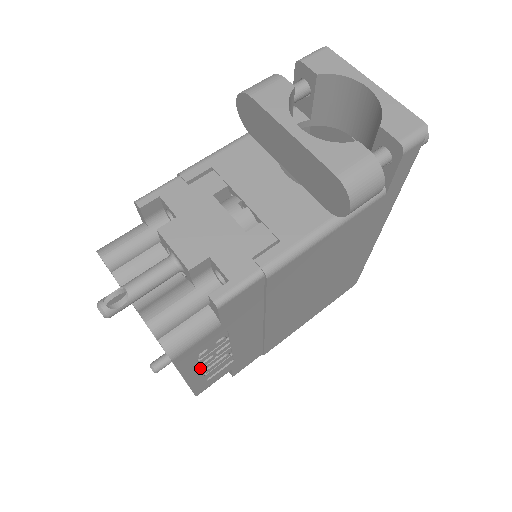
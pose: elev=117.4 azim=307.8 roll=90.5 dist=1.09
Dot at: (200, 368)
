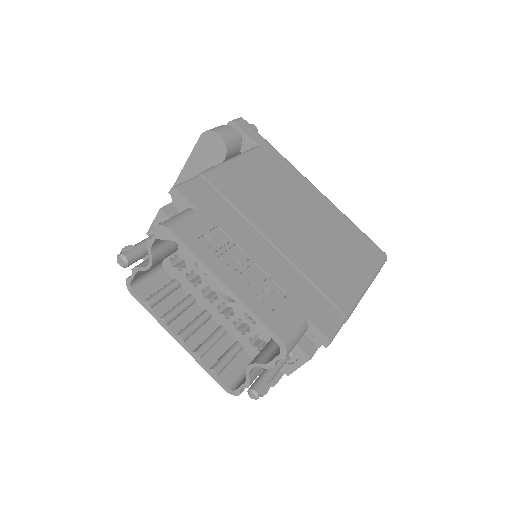
Dot at: (230, 272)
